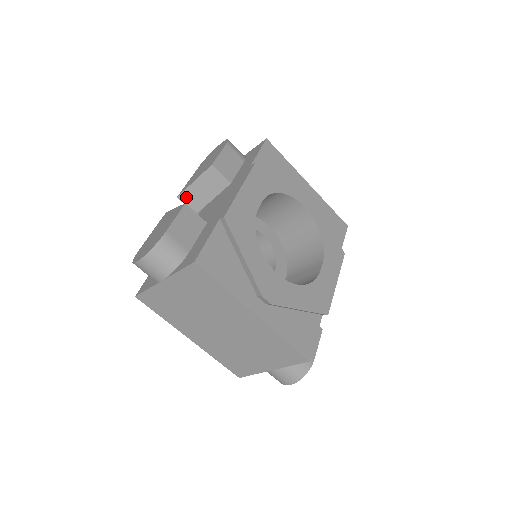
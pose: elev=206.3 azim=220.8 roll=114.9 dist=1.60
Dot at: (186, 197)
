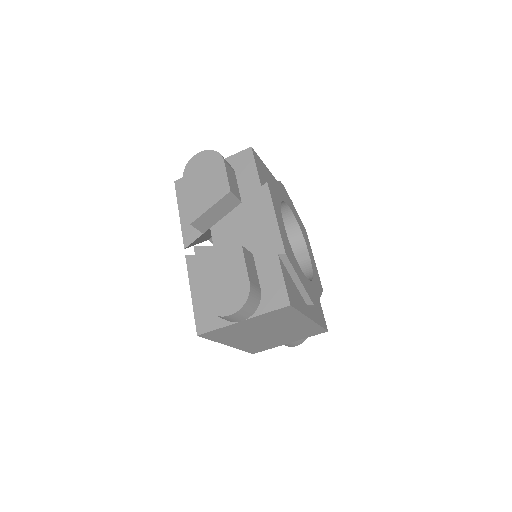
Dot at: (199, 222)
